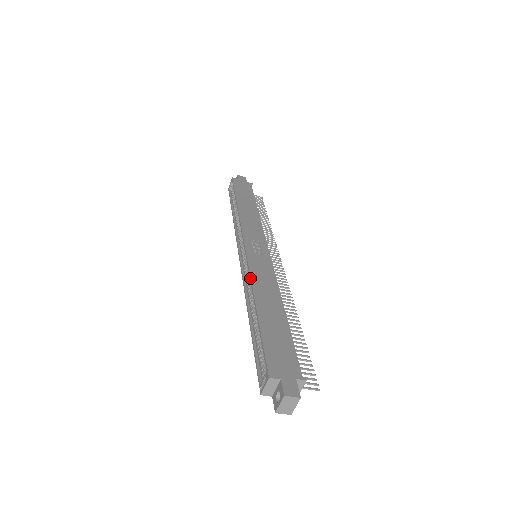
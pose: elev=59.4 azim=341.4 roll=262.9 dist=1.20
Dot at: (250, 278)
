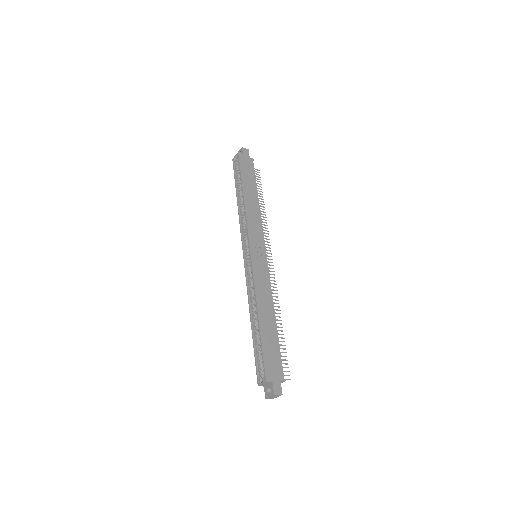
Dot at: (254, 289)
